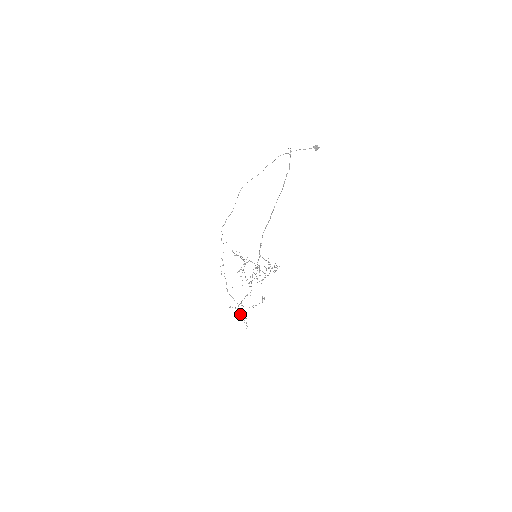
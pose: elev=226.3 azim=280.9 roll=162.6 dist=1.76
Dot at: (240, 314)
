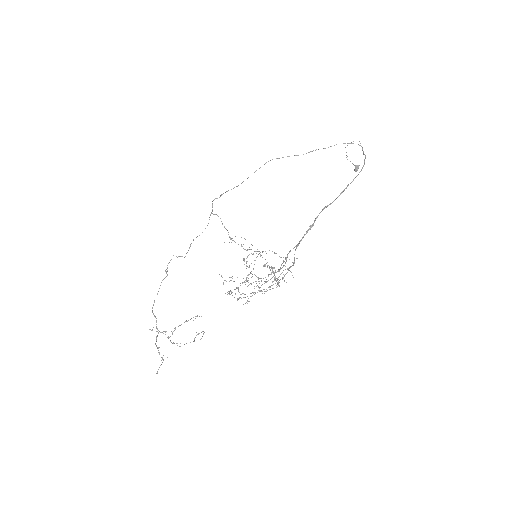
Dot at: (158, 348)
